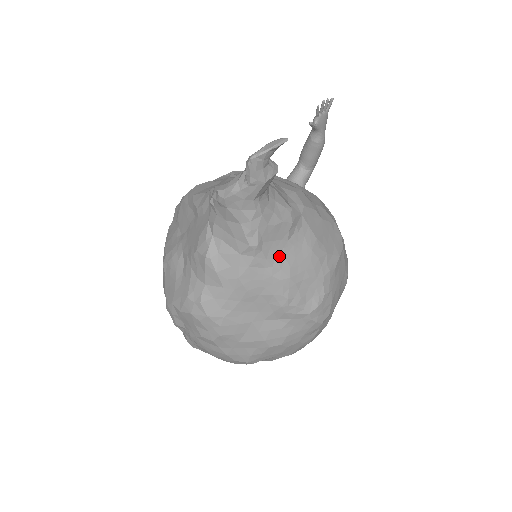
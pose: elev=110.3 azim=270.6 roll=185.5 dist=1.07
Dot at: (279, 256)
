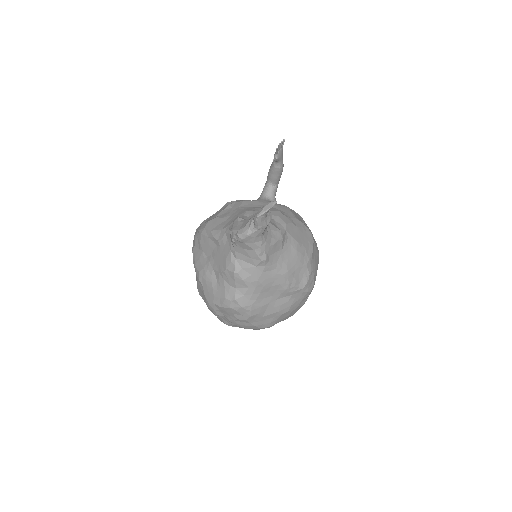
Dot at: (279, 261)
